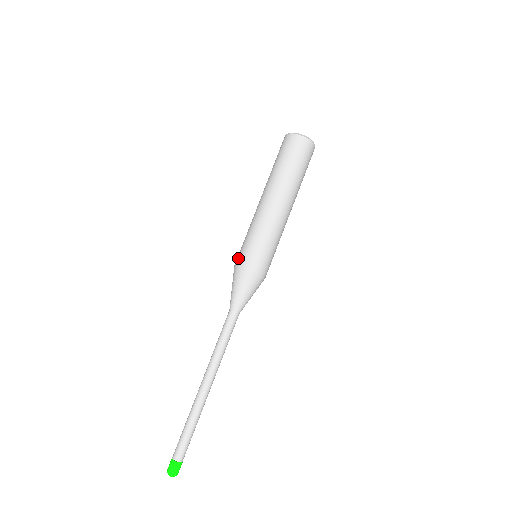
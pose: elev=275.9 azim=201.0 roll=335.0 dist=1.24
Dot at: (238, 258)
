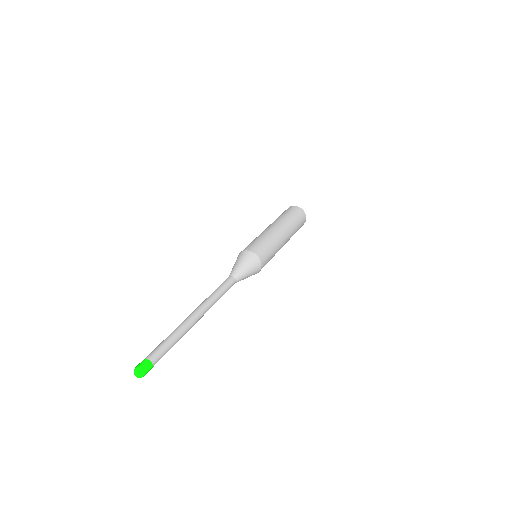
Dot at: (251, 247)
